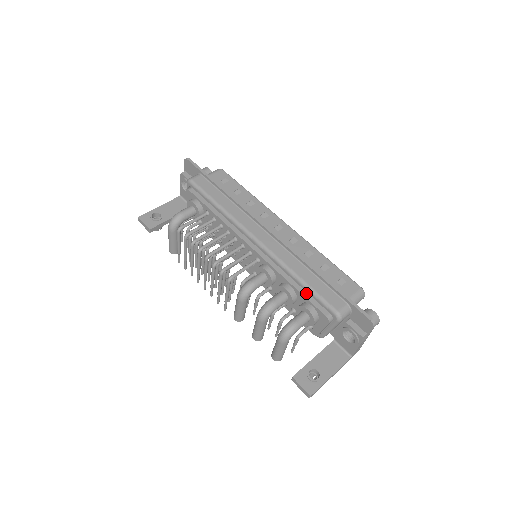
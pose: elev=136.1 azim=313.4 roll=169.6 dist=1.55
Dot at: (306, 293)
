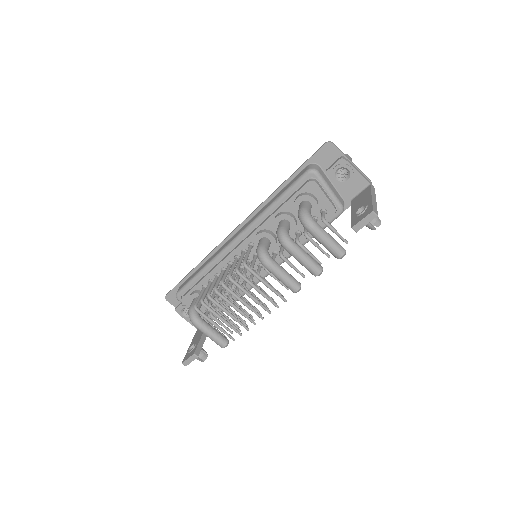
Dot at: (286, 200)
